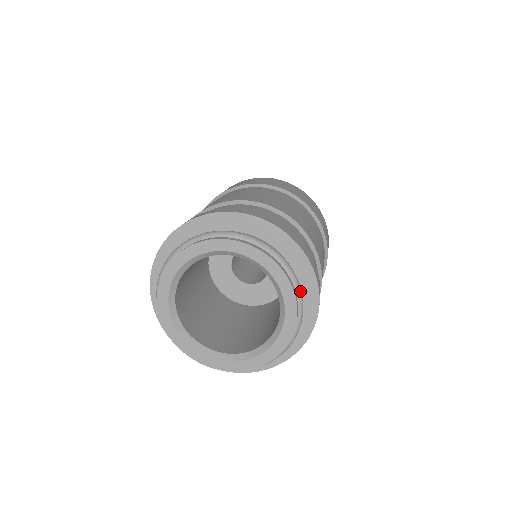
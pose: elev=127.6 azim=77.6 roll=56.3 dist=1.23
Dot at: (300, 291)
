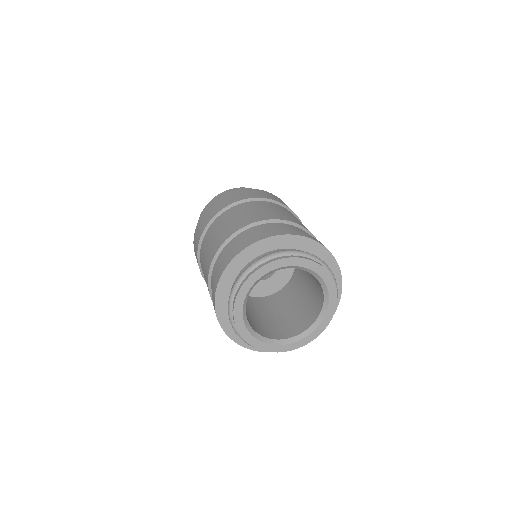
Dot at: (330, 269)
